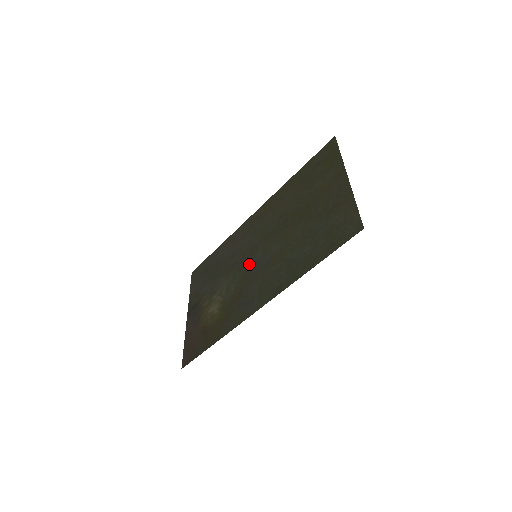
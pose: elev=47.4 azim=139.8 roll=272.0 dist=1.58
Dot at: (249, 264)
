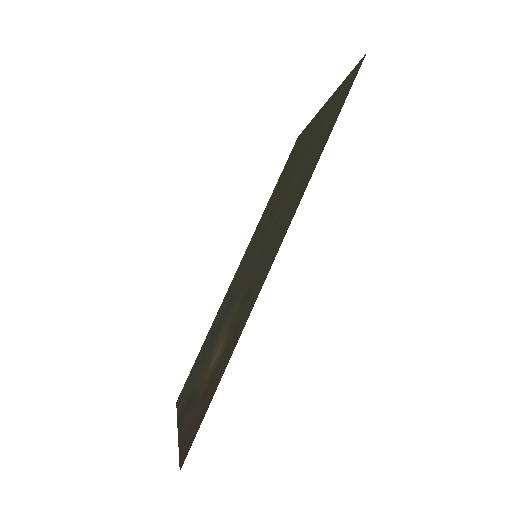
Dot at: (250, 269)
